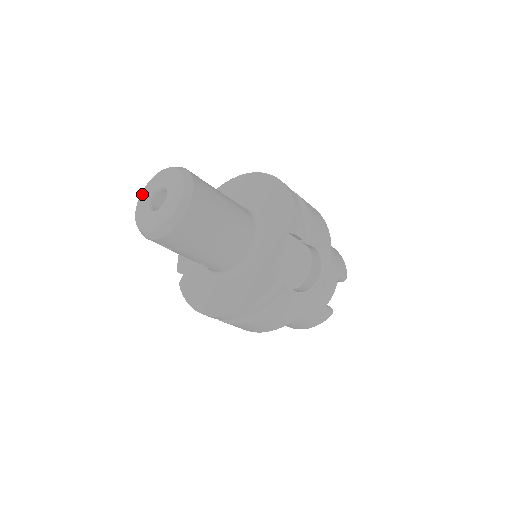
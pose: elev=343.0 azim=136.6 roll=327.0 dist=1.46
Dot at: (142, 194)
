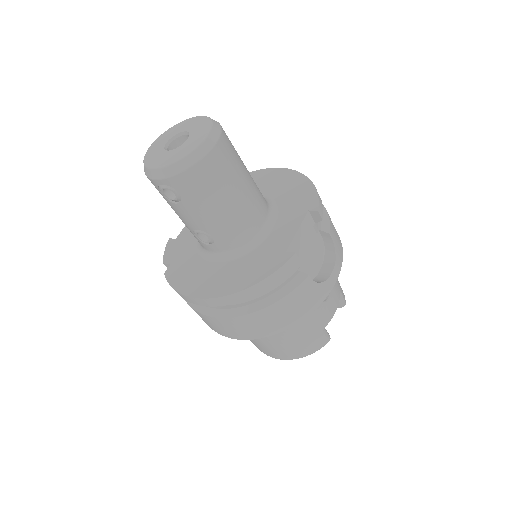
Dot at: (154, 142)
